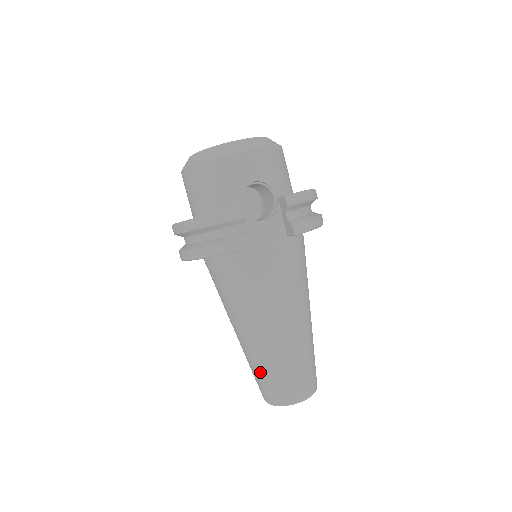
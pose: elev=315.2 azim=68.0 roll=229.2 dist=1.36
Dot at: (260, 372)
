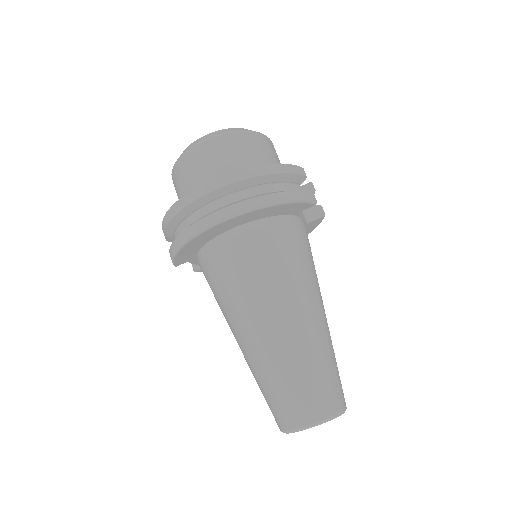
Dot at: (309, 371)
